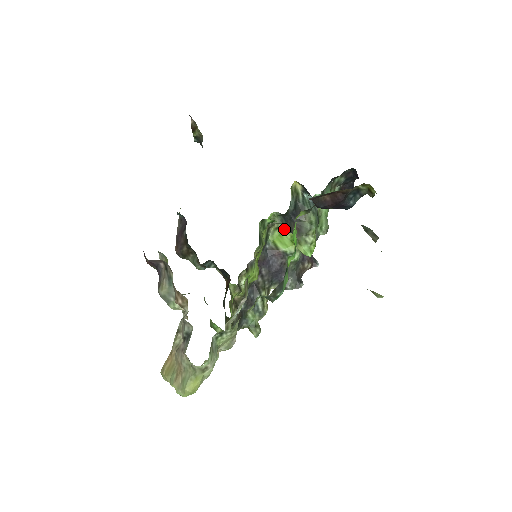
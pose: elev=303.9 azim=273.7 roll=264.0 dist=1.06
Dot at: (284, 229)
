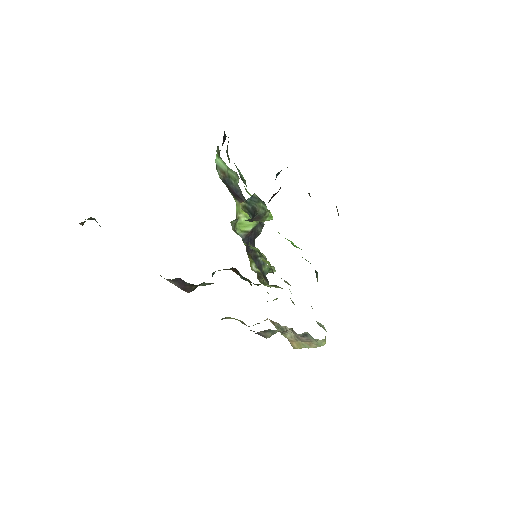
Dot at: (237, 218)
